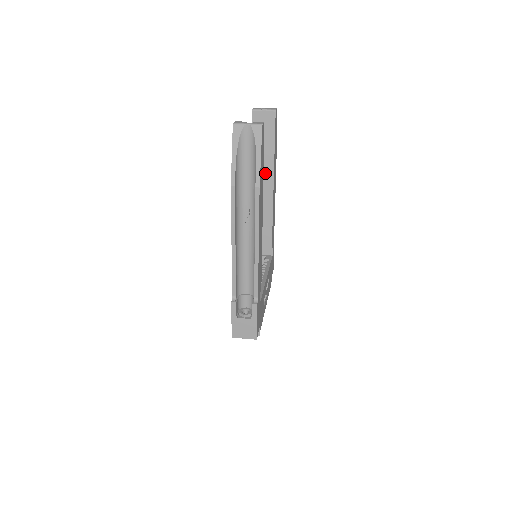
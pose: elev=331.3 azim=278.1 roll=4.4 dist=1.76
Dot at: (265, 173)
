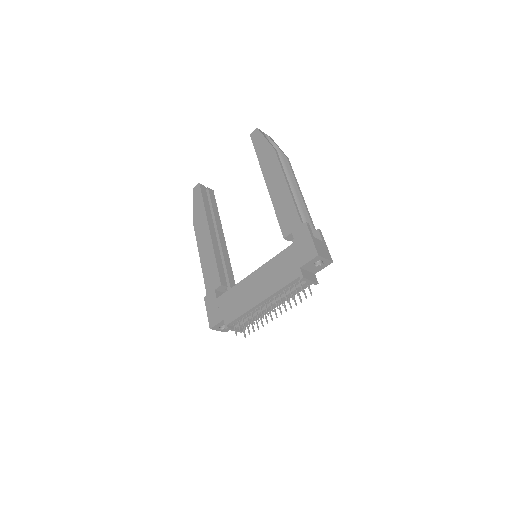
Dot at: (216, 225)
